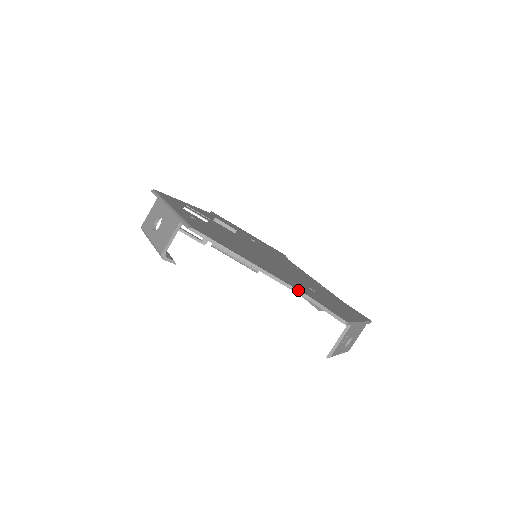
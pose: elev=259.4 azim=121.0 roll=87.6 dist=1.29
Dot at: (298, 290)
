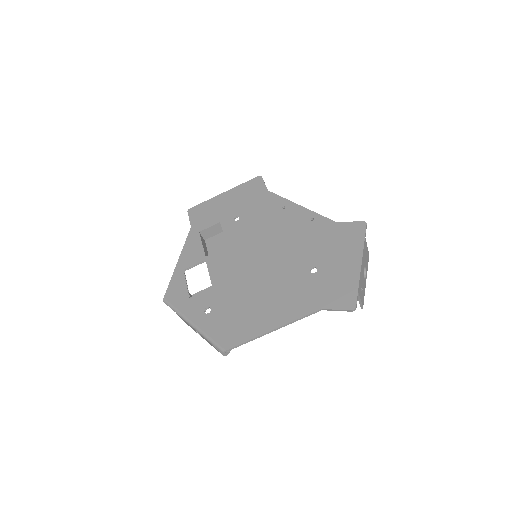
Dot at: (310, 314)
